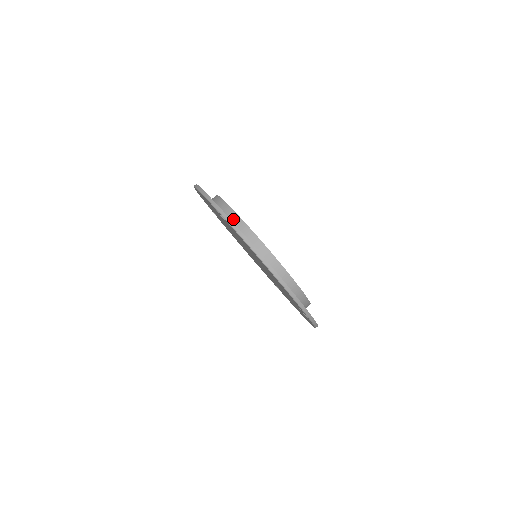
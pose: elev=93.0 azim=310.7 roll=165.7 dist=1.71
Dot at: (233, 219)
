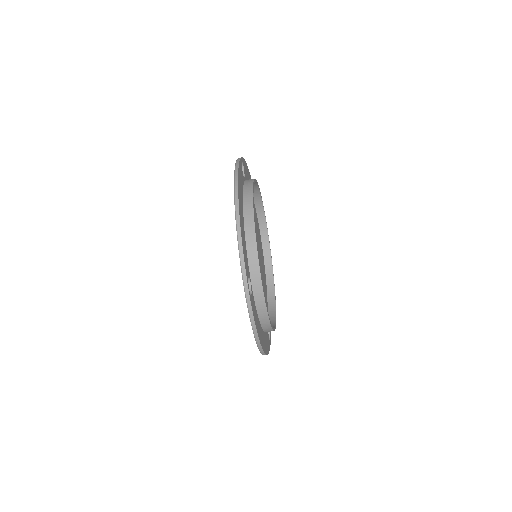
Dot at: (255, 284)
